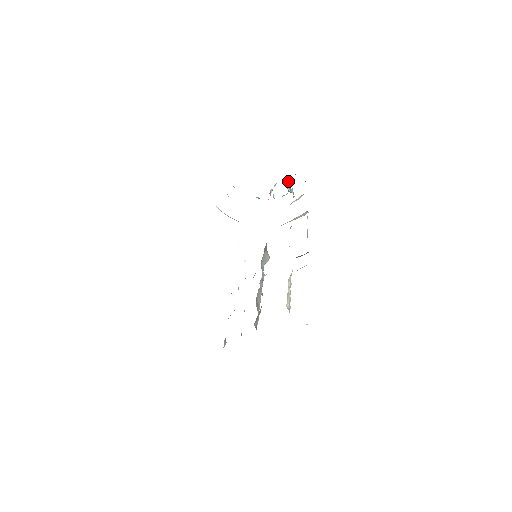
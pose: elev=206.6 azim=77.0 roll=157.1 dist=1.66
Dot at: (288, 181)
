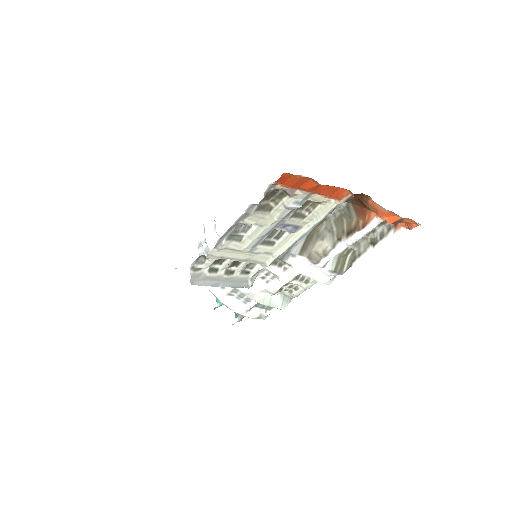
Dot at: occluded
